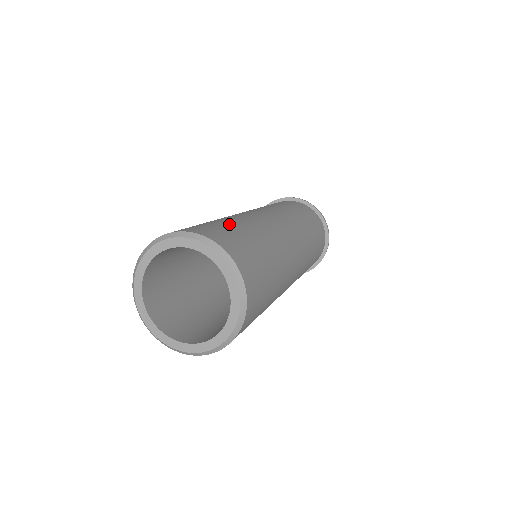
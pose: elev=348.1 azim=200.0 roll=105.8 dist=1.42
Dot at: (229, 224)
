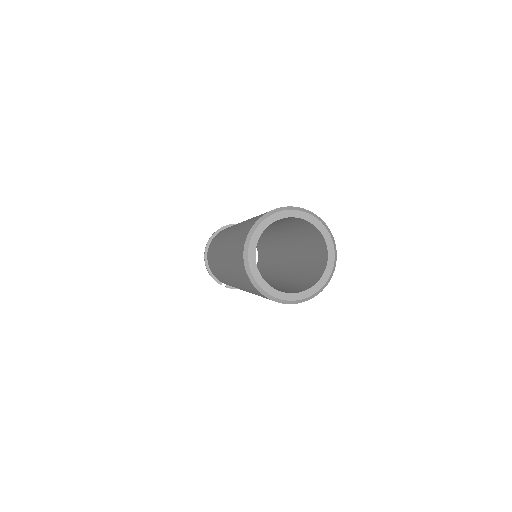
Dot at: (251, 219)
